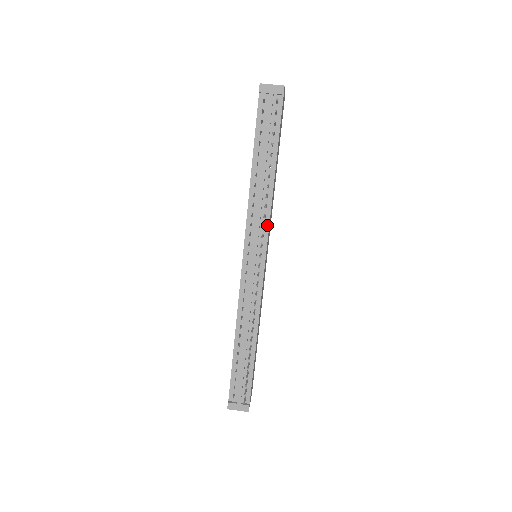
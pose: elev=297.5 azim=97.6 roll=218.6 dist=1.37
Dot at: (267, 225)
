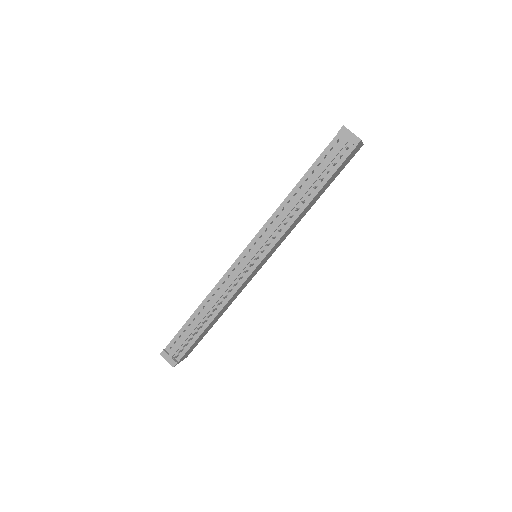
Dot at: (278, 238)
